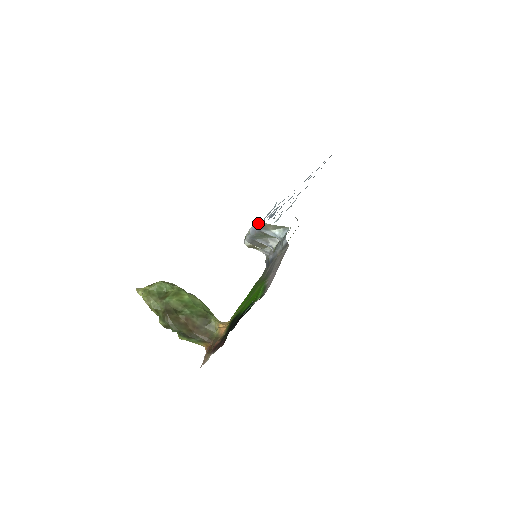
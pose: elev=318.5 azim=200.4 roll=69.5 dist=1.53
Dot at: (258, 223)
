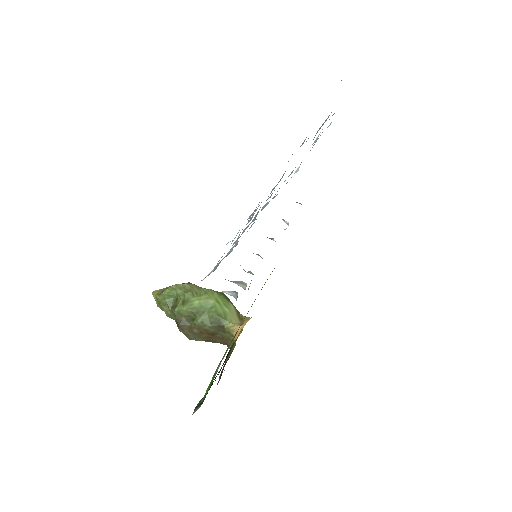
Dot at: occluded
